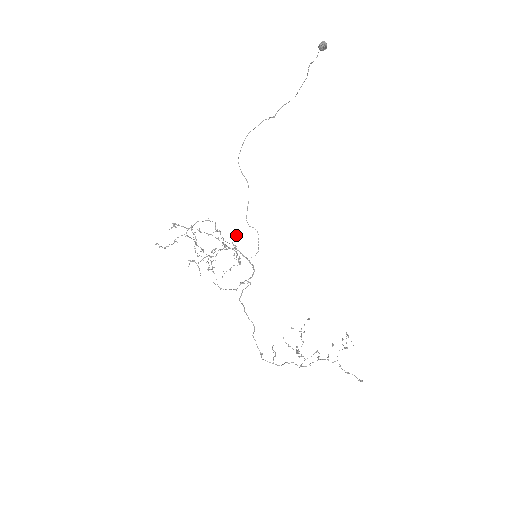
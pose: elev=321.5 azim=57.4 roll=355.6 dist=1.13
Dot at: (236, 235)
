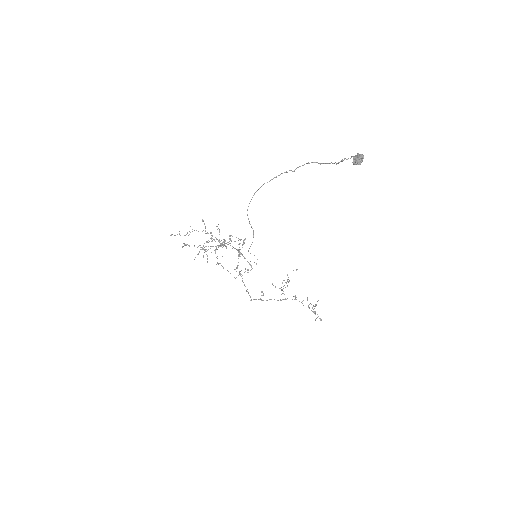
Dot at: (239, 255)
